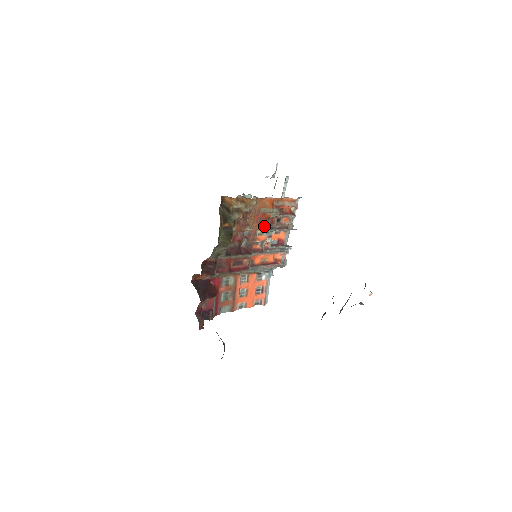
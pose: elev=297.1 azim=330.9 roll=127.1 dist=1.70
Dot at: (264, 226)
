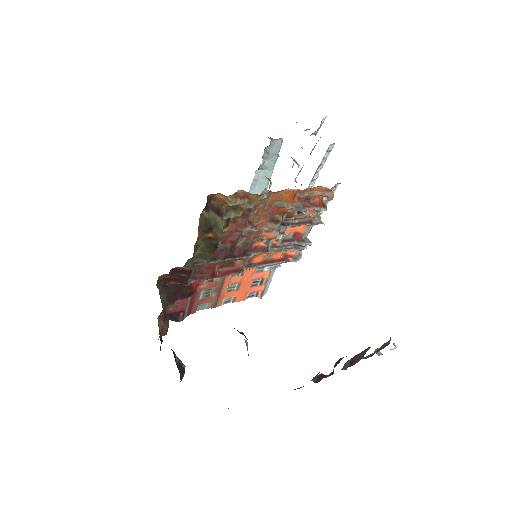
Dot at: (275, 223)
